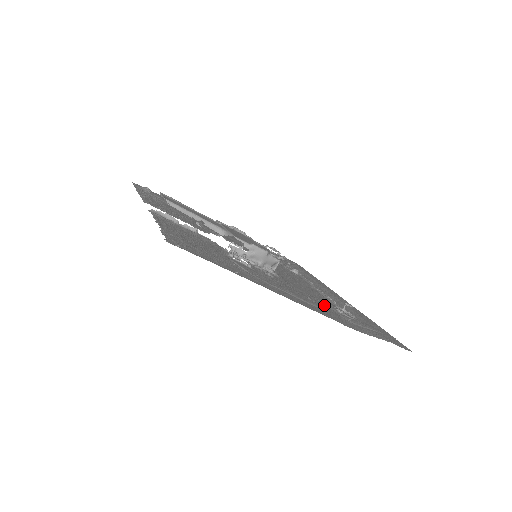
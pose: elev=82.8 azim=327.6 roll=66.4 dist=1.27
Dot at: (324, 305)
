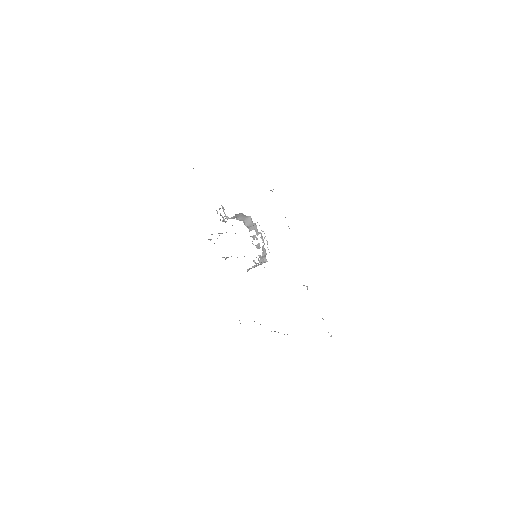
Dot at: occluded
